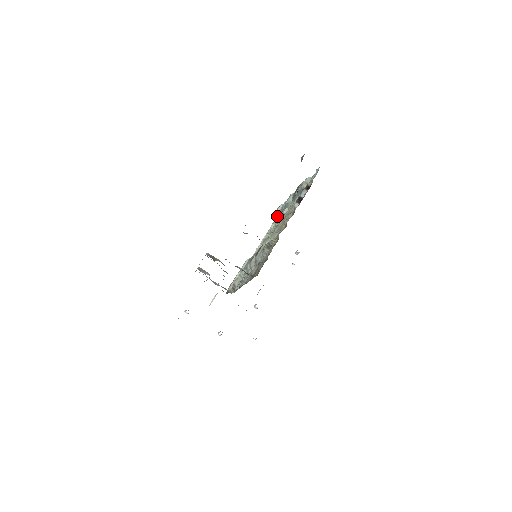
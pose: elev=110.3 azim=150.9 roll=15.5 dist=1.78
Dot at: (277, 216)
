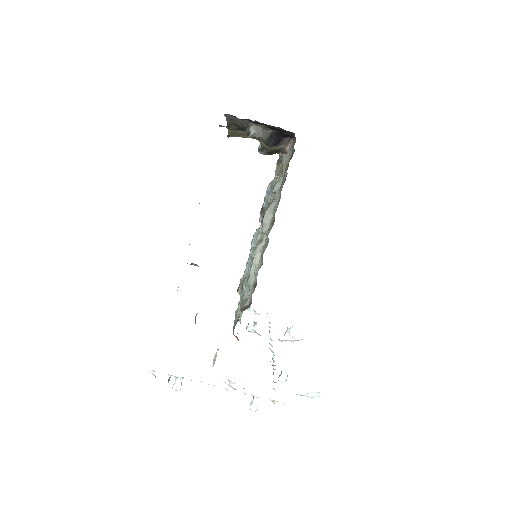
Dot at: (245, 277)
